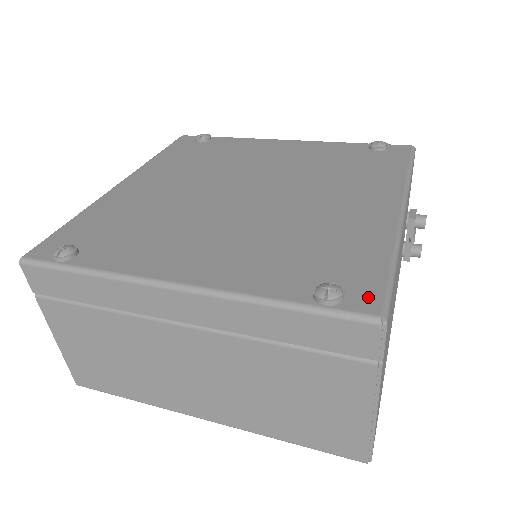
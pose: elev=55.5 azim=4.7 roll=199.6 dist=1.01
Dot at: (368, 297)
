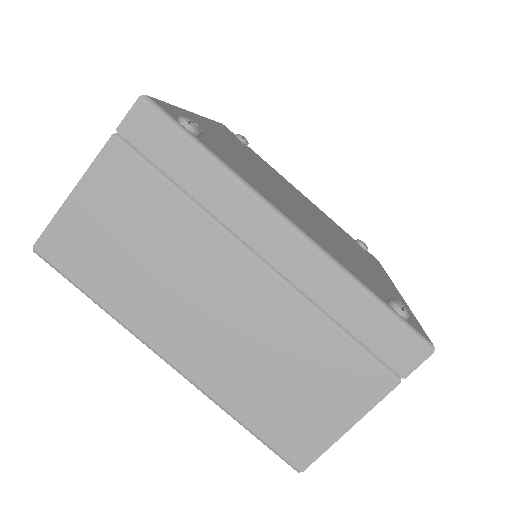
Dot at: (419, 328)
